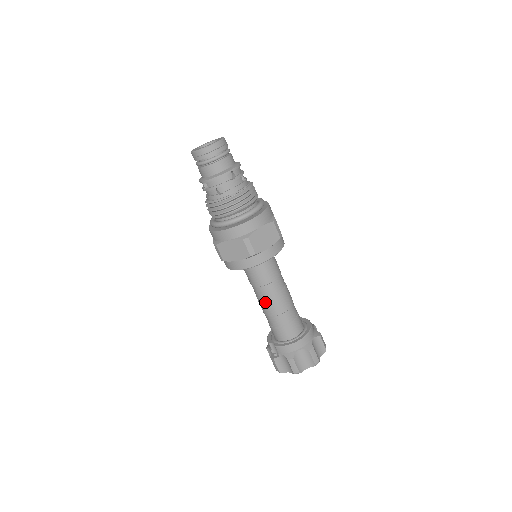
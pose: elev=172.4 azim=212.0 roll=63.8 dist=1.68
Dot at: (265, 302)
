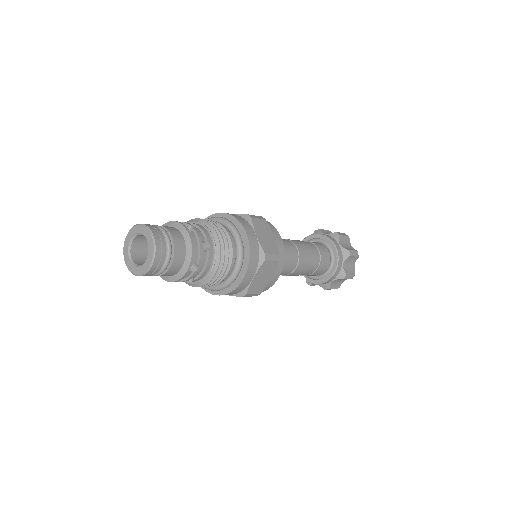
Dot at: occluded
